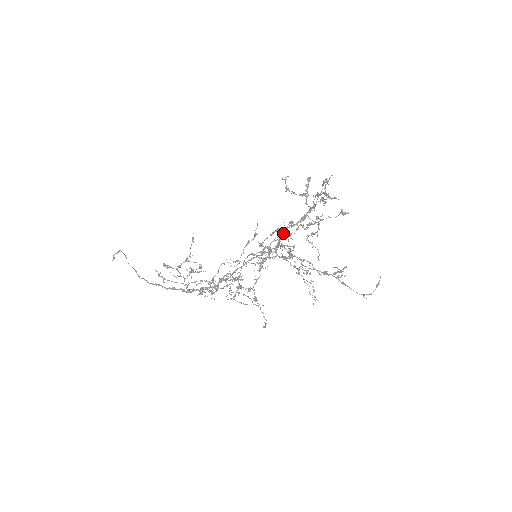
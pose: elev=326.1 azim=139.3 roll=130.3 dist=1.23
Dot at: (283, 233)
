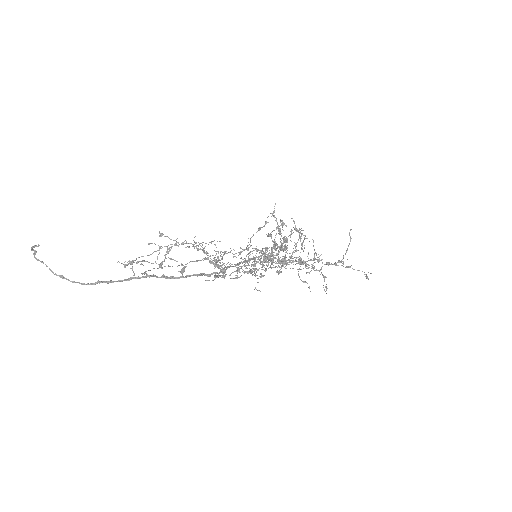
Dot at: occluded
